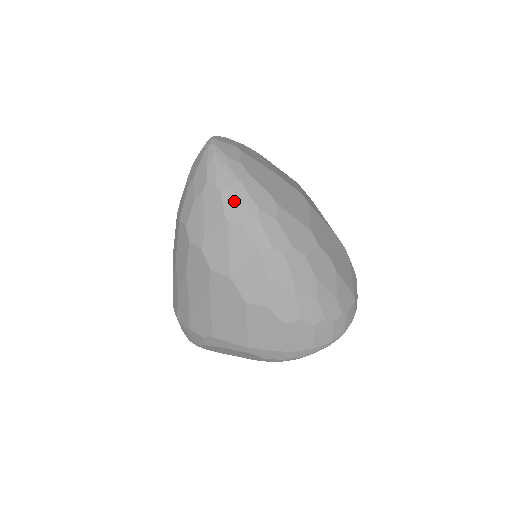
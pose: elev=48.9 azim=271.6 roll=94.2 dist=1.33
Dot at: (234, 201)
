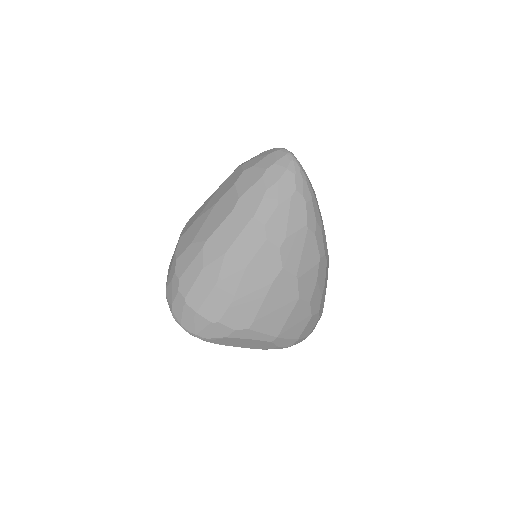
Dot at: (313, 213)
